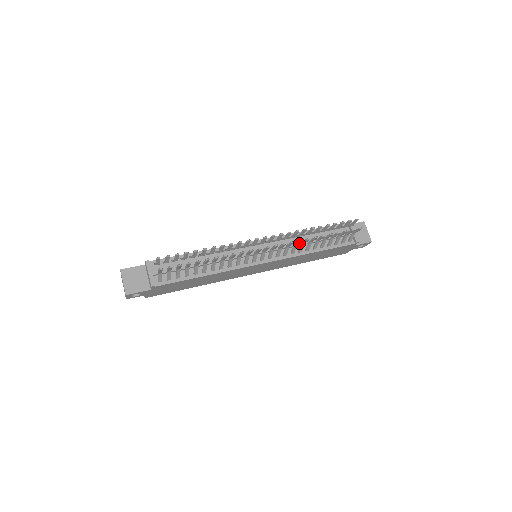
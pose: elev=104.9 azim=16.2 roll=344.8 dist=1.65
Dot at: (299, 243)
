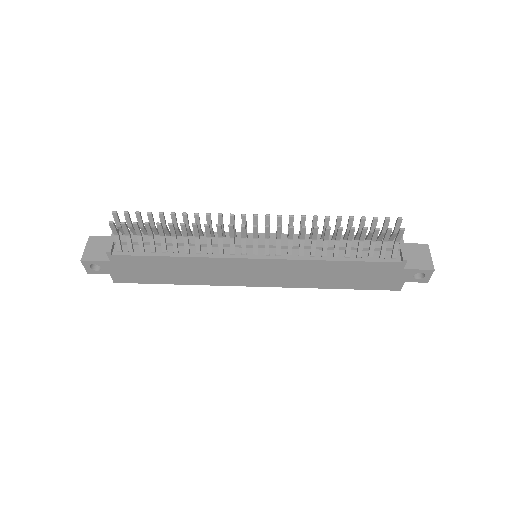
Dot at: occluded
